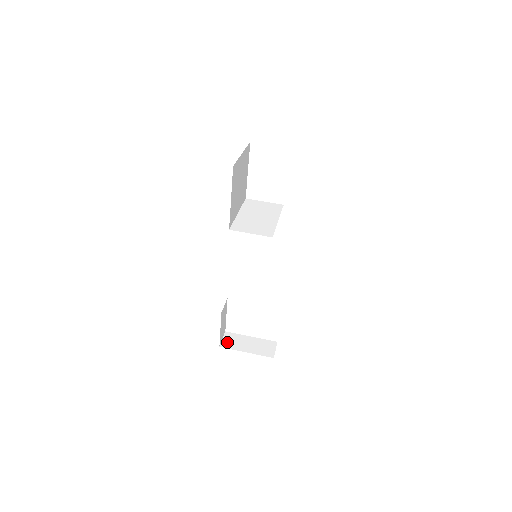
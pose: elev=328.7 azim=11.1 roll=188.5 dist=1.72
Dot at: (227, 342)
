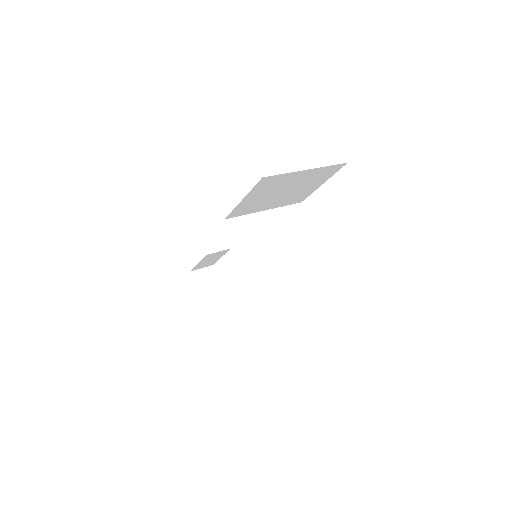
Dot at: (201, 275)
